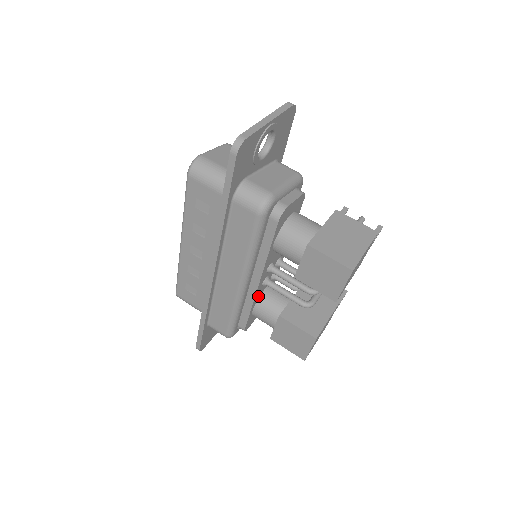
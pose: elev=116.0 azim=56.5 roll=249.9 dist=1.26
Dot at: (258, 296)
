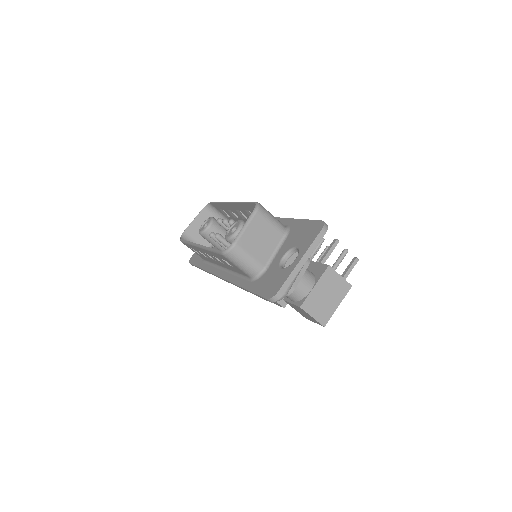
Dot at: occluded
